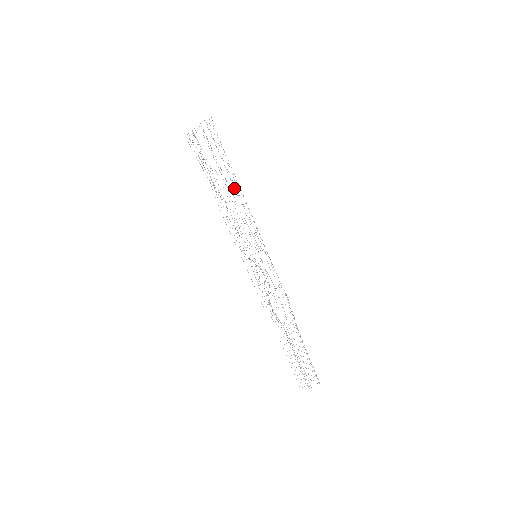
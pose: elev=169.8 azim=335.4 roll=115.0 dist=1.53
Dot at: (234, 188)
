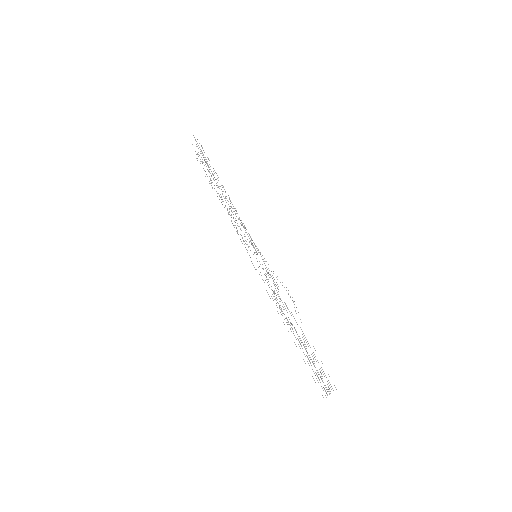
Dot at: occluded
